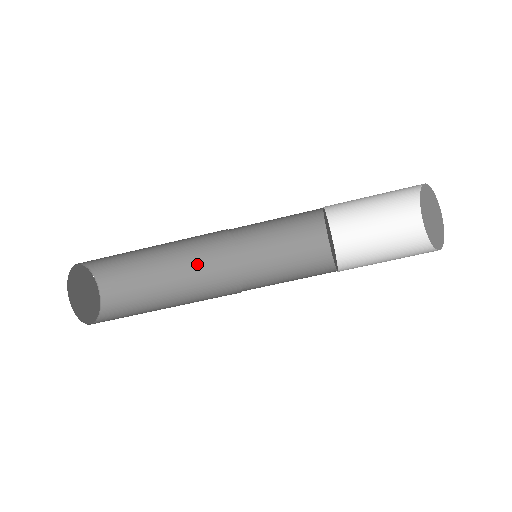
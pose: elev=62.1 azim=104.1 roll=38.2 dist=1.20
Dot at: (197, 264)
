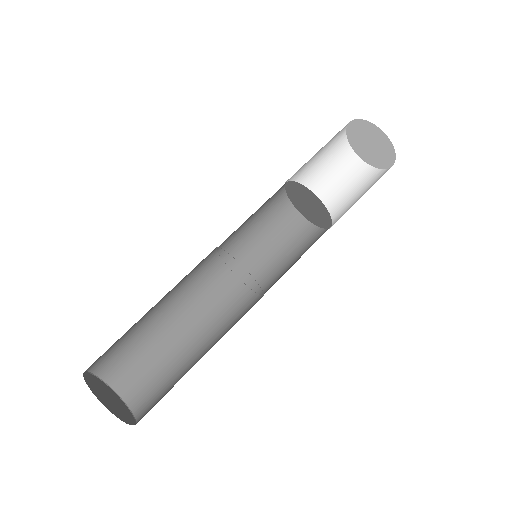
Dot at: occluded
